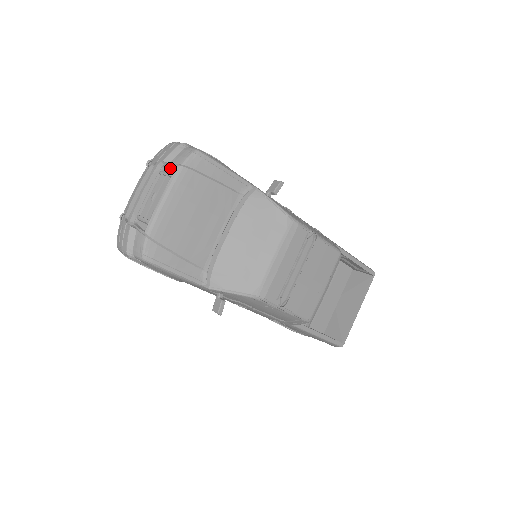
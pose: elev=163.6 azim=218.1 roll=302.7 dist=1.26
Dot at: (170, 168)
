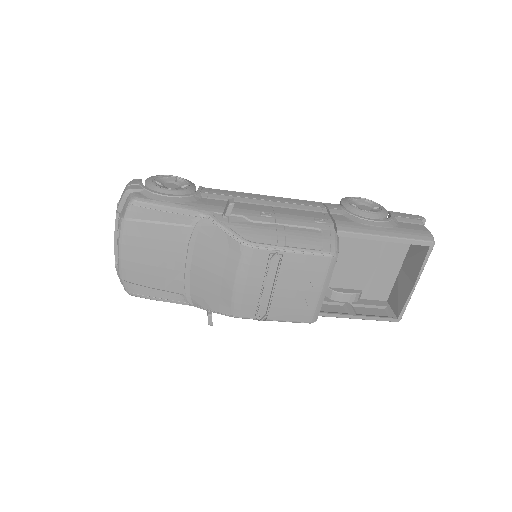
Dot at: occluded
